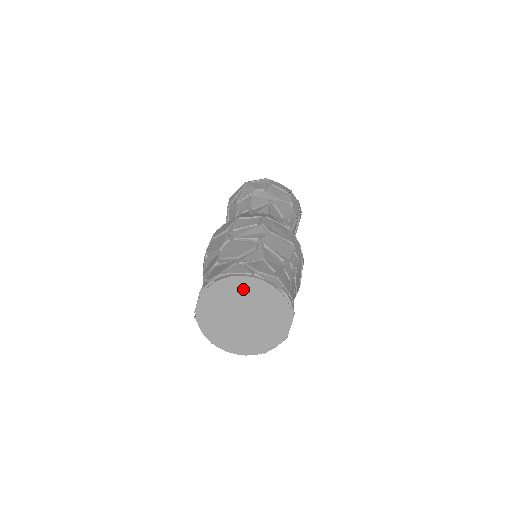
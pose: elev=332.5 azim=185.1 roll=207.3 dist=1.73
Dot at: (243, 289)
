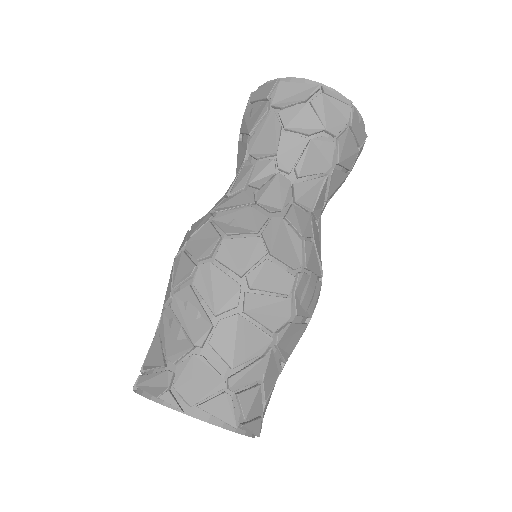
Dot at: occluded
